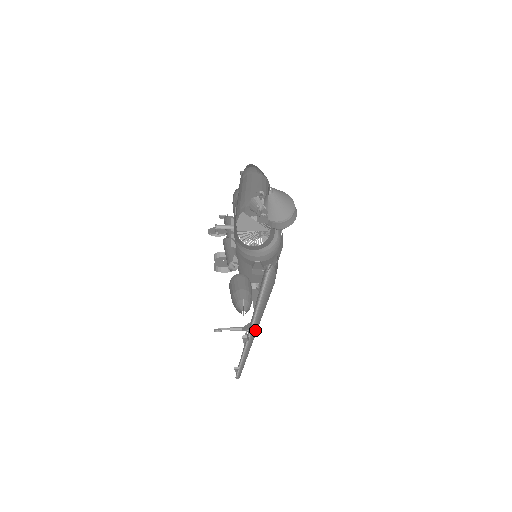
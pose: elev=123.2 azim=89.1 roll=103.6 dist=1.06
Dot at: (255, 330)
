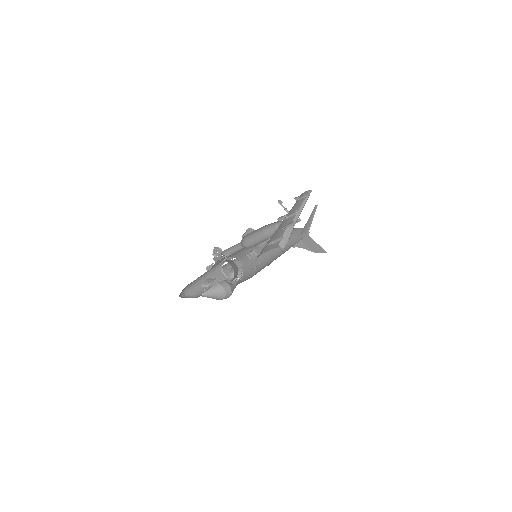
Dot at: occluded
